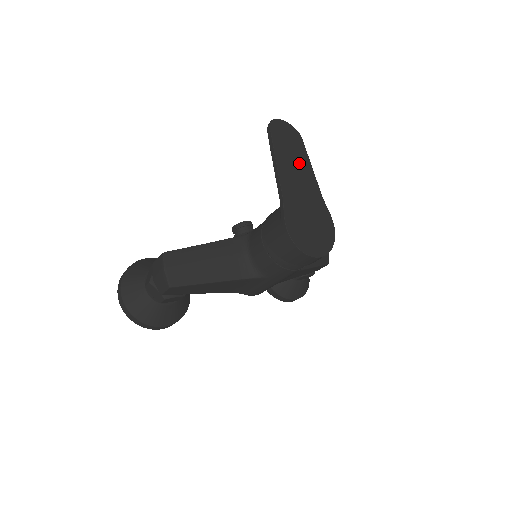
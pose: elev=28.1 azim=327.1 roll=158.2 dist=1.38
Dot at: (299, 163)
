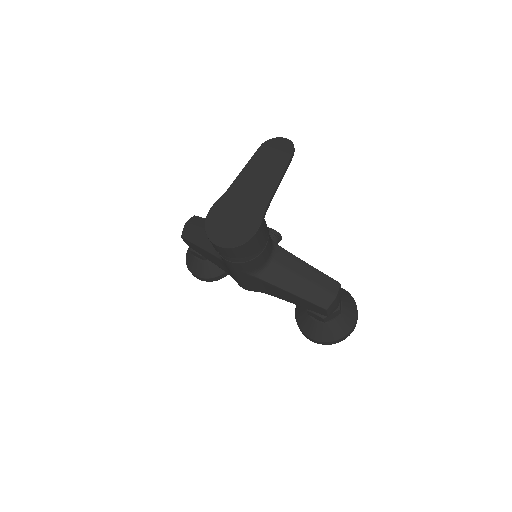
Dot at: (268, 174)
